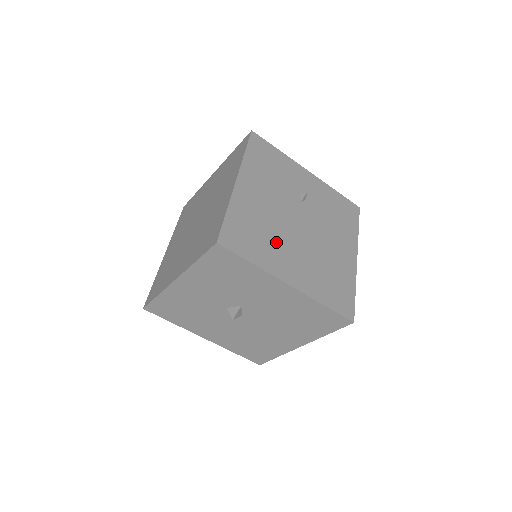
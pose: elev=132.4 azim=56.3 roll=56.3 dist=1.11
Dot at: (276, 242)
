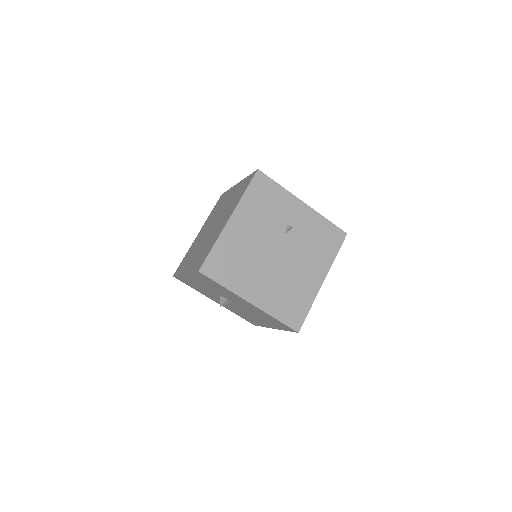
Dot at: (249, 269)
